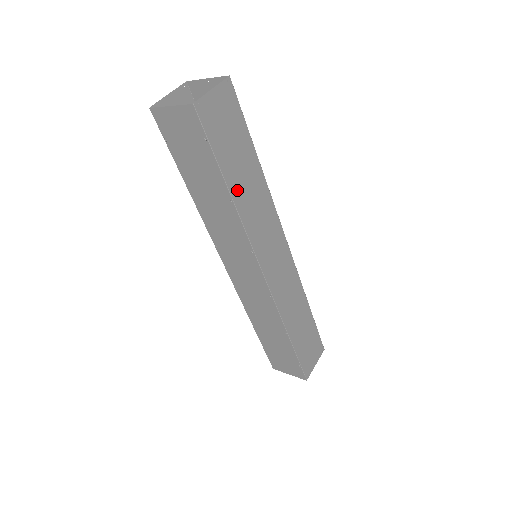
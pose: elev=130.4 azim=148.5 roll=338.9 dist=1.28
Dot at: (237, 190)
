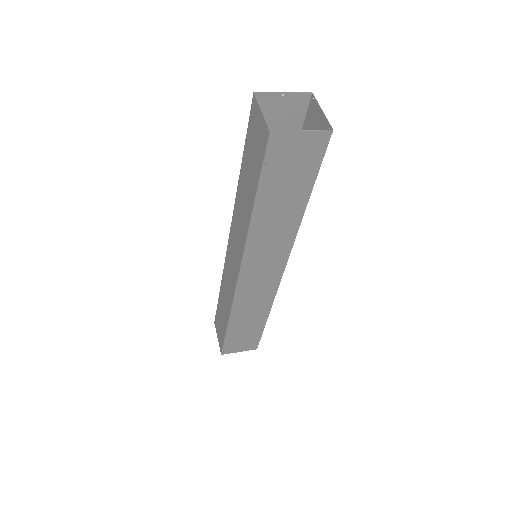
Dot at: occluded
